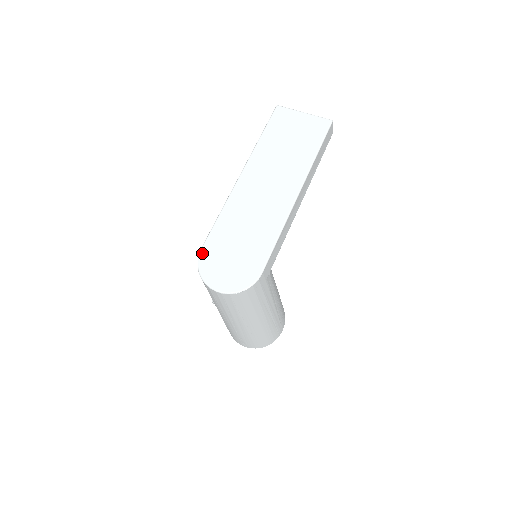
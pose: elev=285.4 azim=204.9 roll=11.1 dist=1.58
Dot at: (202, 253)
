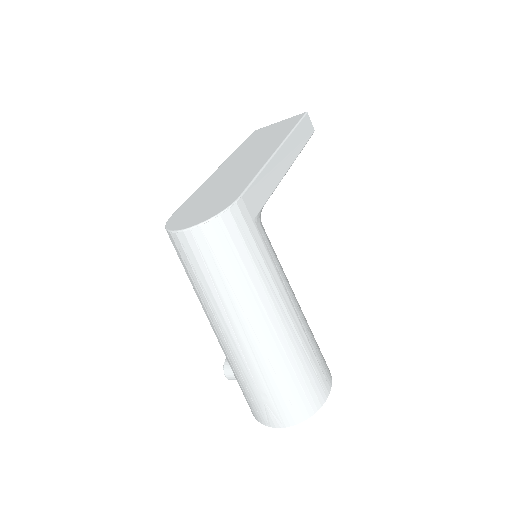
Dot at: (172, 217)
